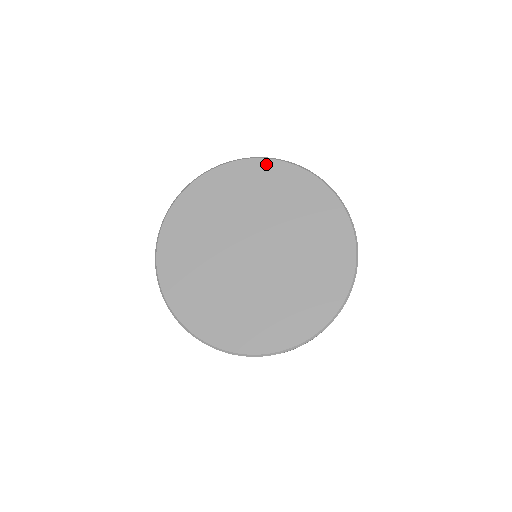
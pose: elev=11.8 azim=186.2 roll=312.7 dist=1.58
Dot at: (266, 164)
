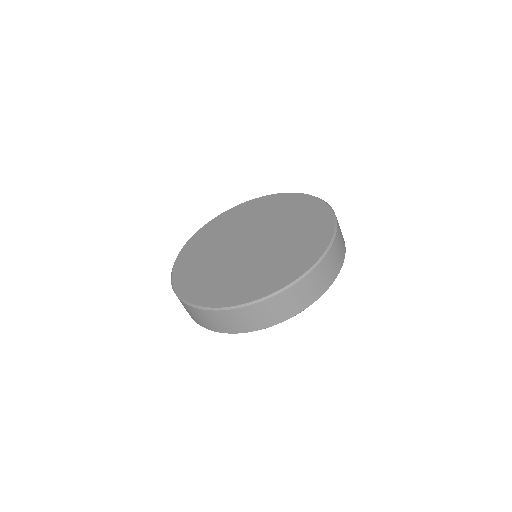
Dot at: (270, 197)
